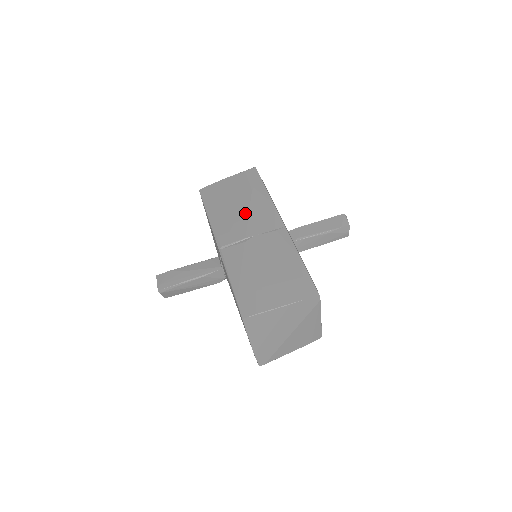
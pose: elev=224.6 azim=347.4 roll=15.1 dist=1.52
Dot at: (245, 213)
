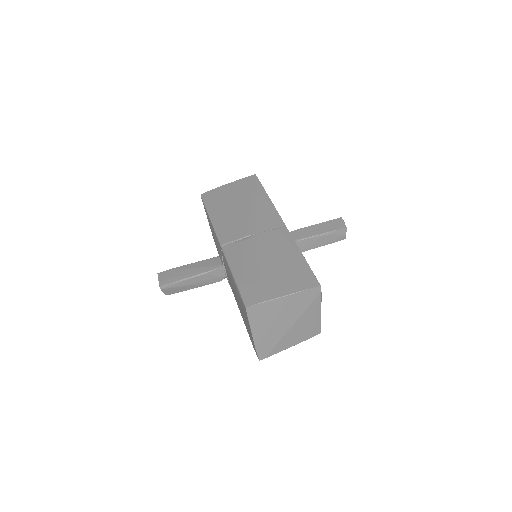
Dot at: (246, 214)
